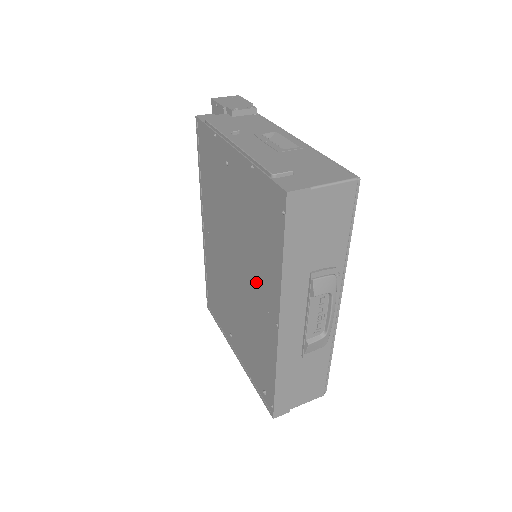
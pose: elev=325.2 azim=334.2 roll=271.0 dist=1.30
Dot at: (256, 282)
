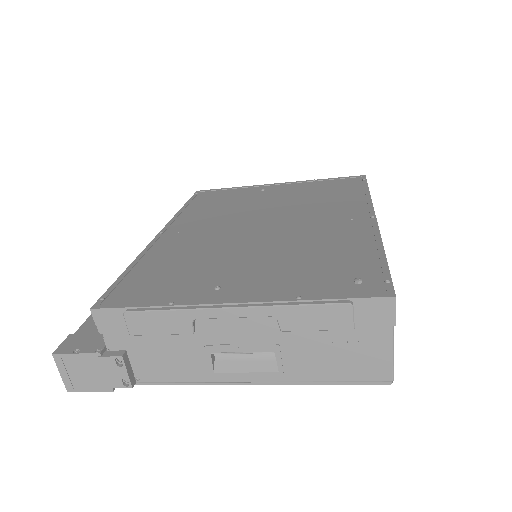
Dot at: (320, 214)
